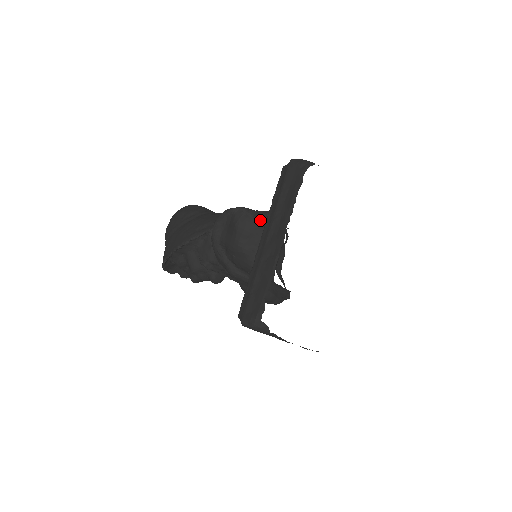
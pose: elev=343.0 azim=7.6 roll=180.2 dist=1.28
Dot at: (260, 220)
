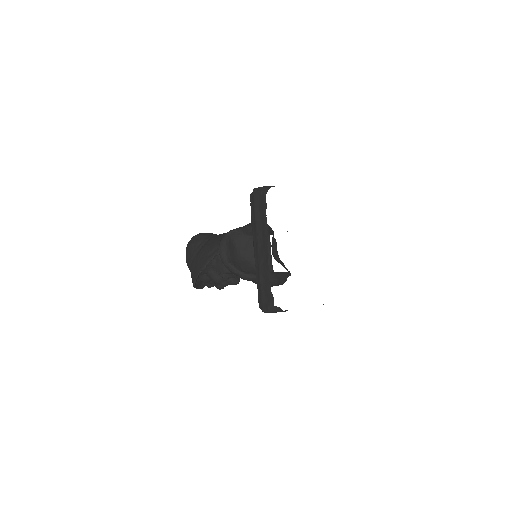
Dot at: (249, 232)
